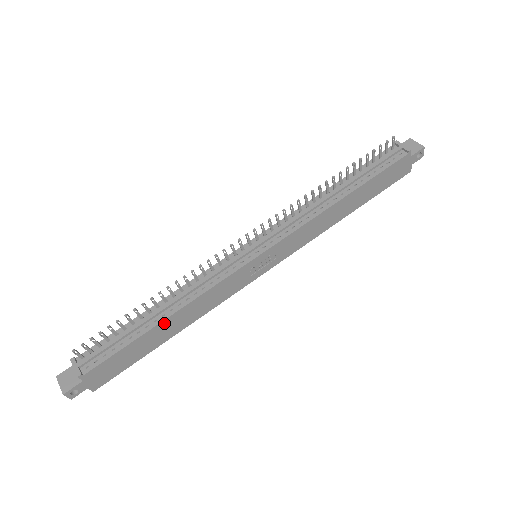
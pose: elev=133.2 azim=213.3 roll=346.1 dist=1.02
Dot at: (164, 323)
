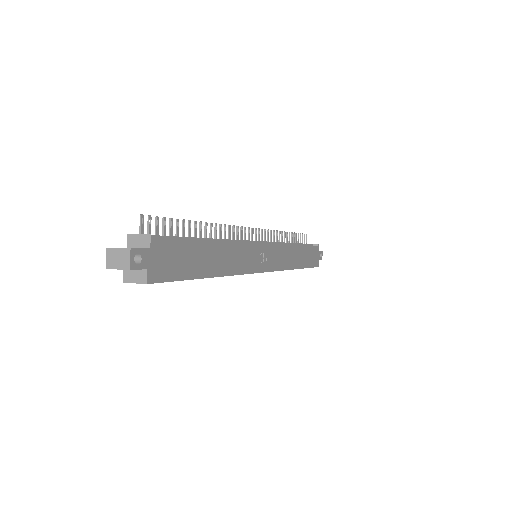
Dot at: (214, 246)
